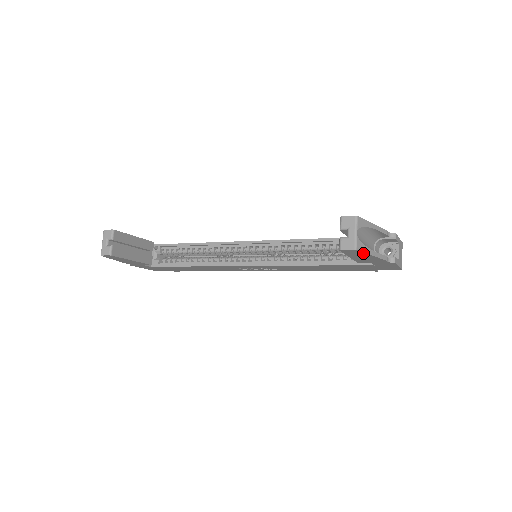
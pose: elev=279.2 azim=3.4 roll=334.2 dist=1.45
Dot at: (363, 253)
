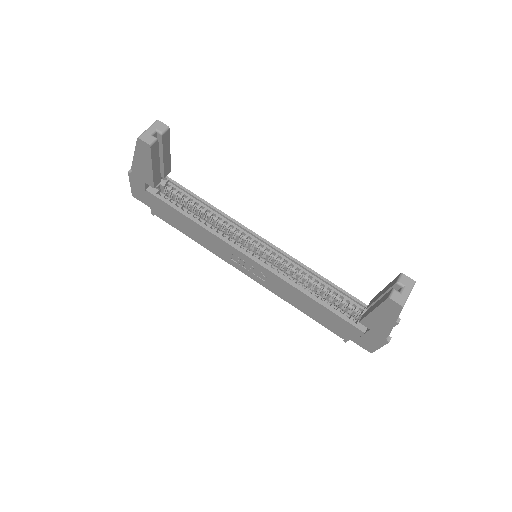
Dot at: (396, 315)
